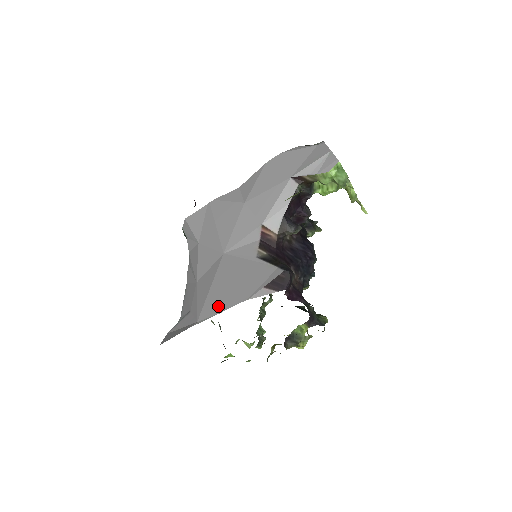
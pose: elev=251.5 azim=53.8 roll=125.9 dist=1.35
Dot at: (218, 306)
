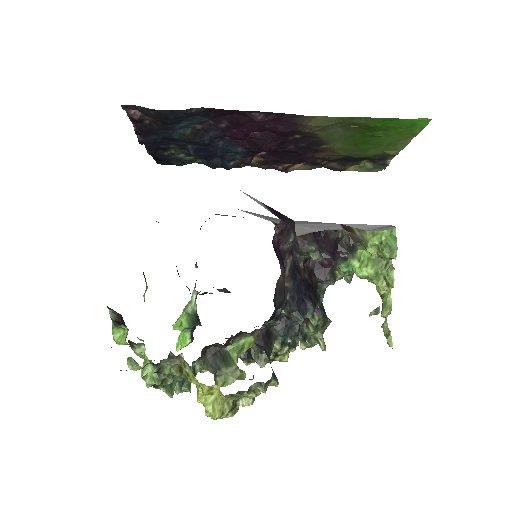
Dot at: occluded
